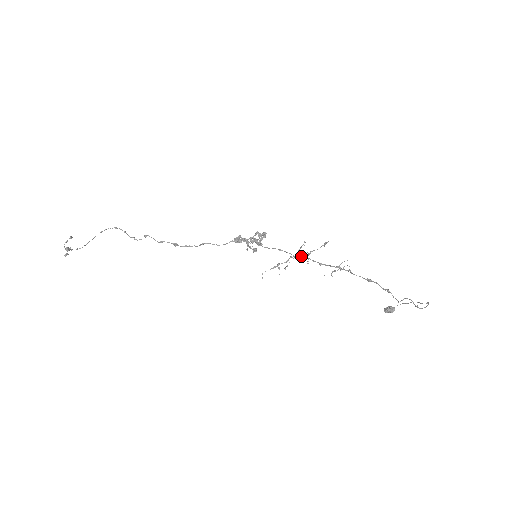
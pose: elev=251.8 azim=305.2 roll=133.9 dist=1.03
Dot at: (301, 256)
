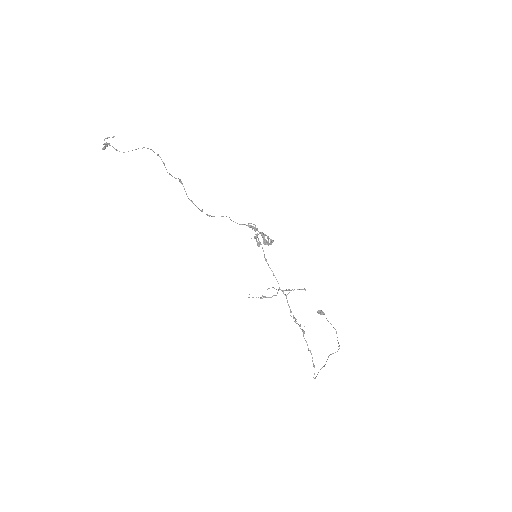
Dot at: occluded
